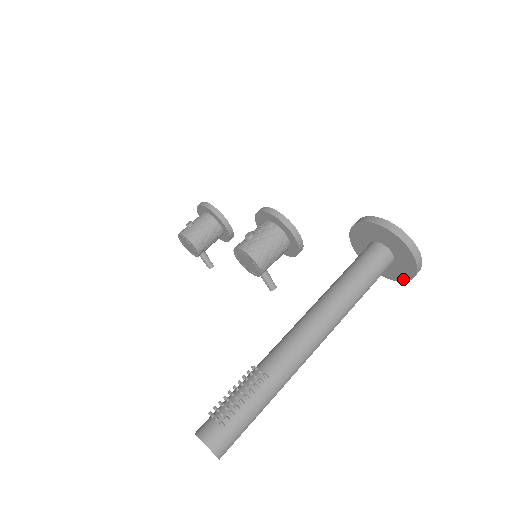
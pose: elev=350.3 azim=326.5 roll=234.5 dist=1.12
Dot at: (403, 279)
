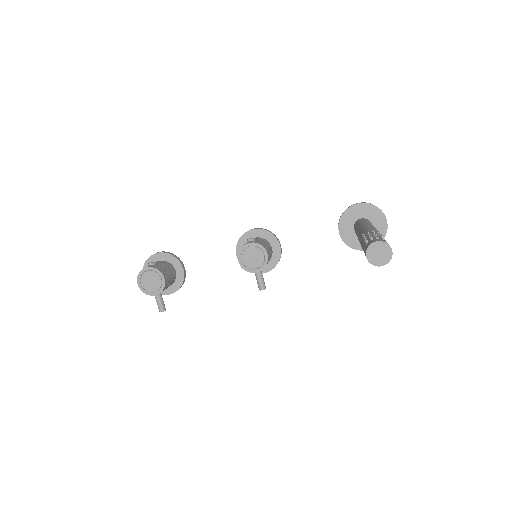
Dot at: occluded
